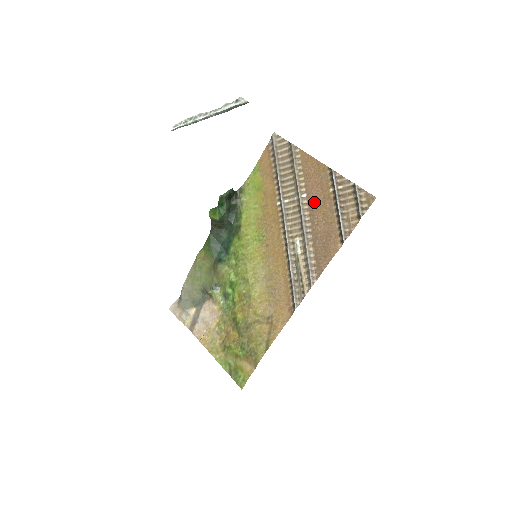
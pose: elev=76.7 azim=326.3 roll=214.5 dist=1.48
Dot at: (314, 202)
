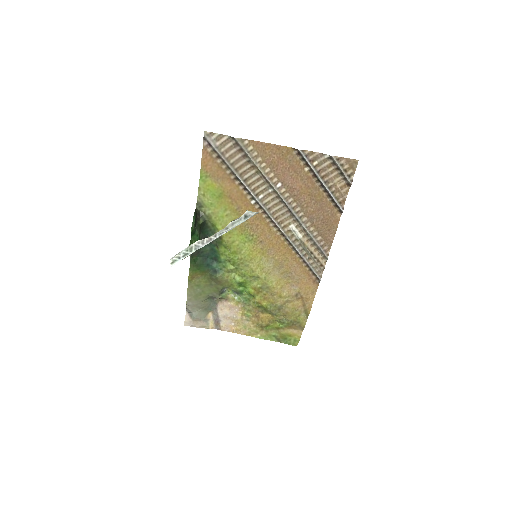
Dot at: (293, 188)
